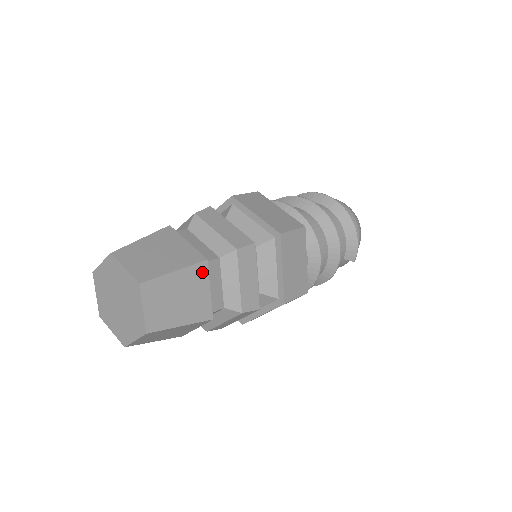
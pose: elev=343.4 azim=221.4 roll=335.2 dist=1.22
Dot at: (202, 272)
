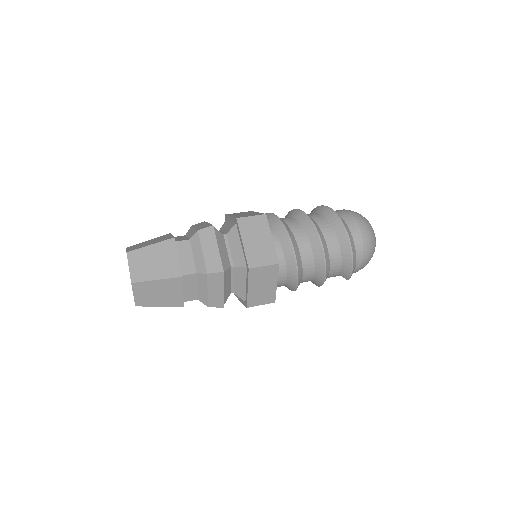
Dot at: (177, 283)
